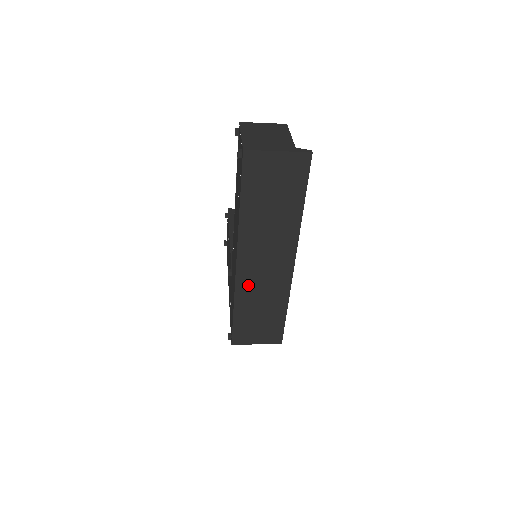
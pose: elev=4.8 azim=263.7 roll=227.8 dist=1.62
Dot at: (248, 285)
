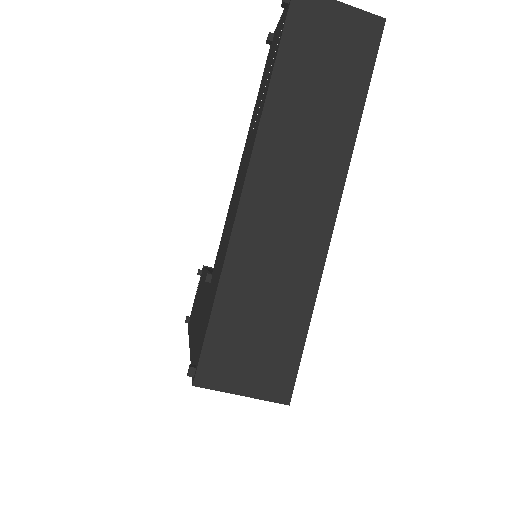
Dot at: (254, 238)
